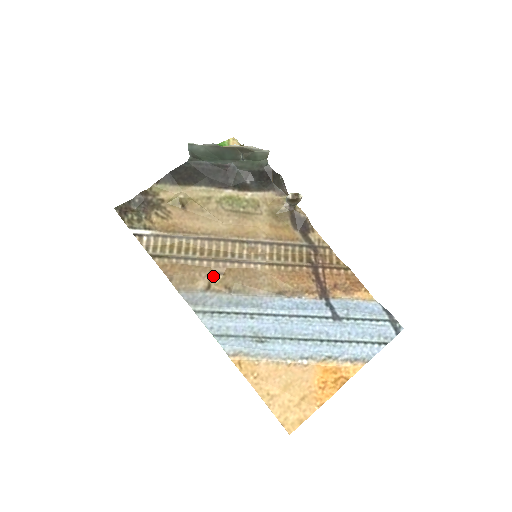
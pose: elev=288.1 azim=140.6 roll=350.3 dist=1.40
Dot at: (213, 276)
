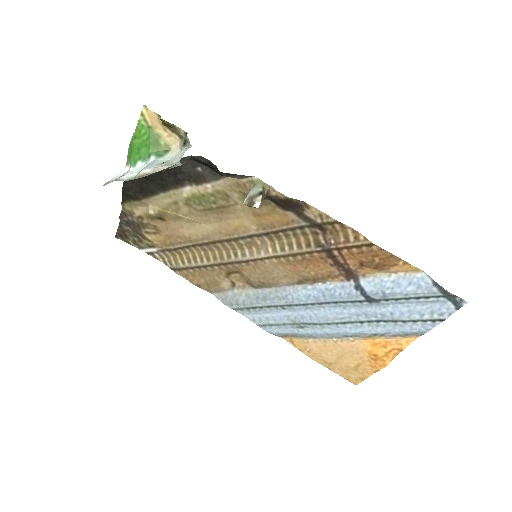
Dot at: (231, 275)
